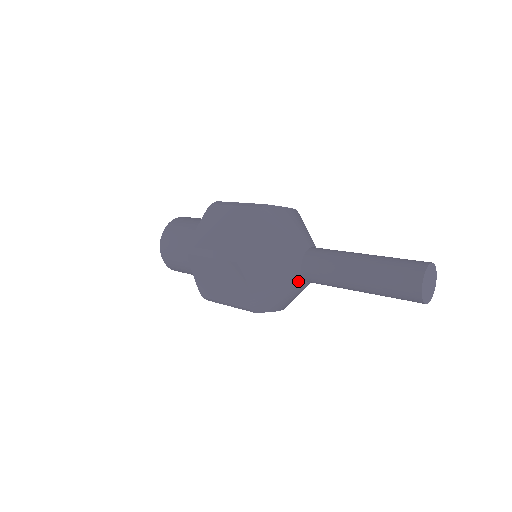
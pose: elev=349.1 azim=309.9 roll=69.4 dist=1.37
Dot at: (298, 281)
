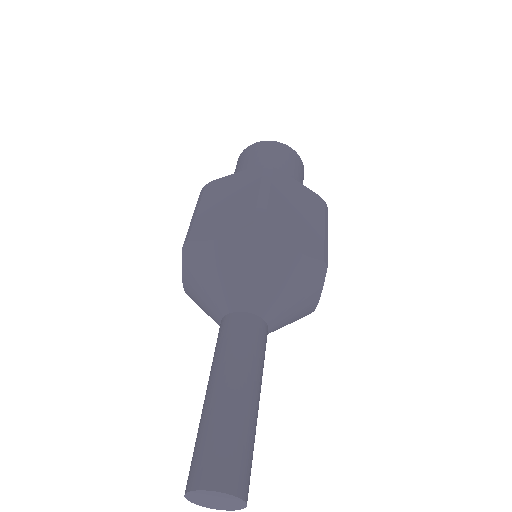
Dot at: (218, 323)
